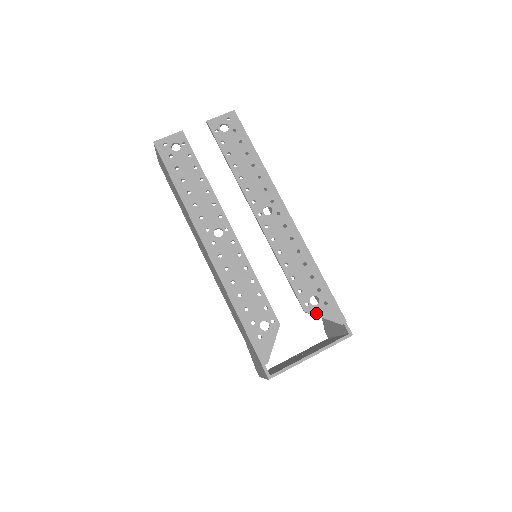
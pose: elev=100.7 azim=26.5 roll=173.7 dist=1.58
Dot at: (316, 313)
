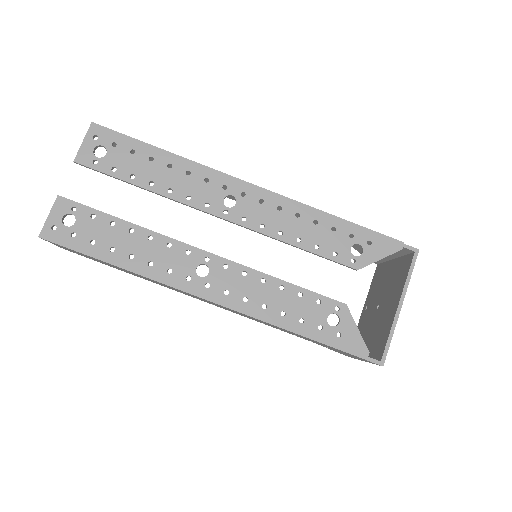
Dot at: (369, 261)
